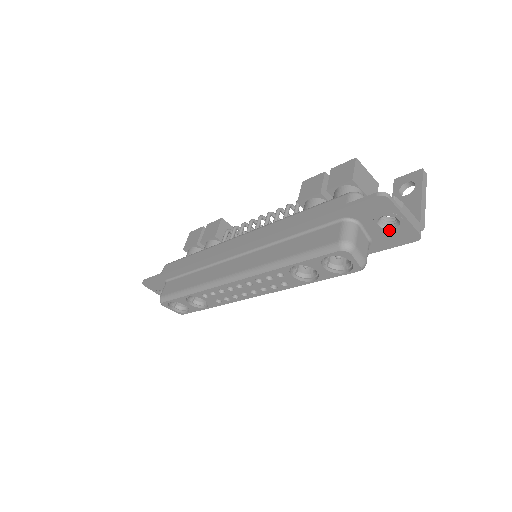
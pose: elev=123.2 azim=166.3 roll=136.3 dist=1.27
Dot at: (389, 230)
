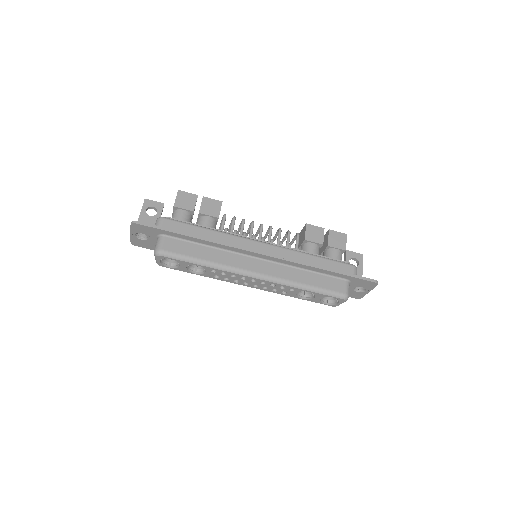
Dot at: (355, 291)
